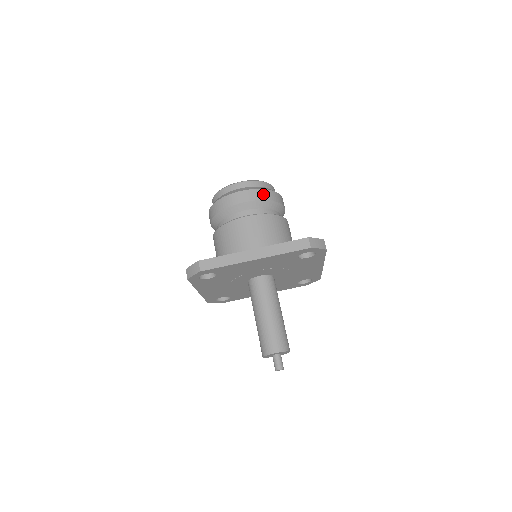
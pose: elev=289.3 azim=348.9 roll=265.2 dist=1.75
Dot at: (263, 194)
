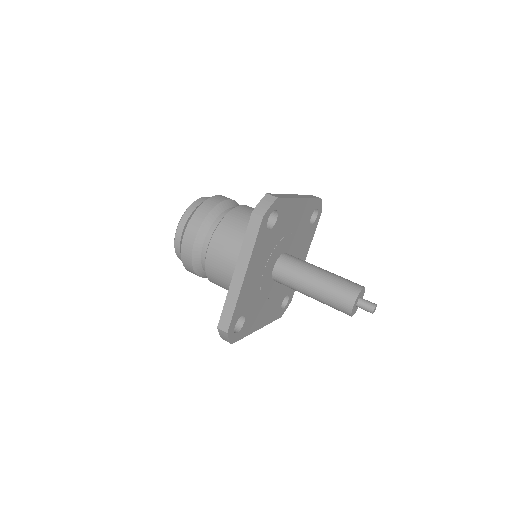
Dot at: (197, 219)
